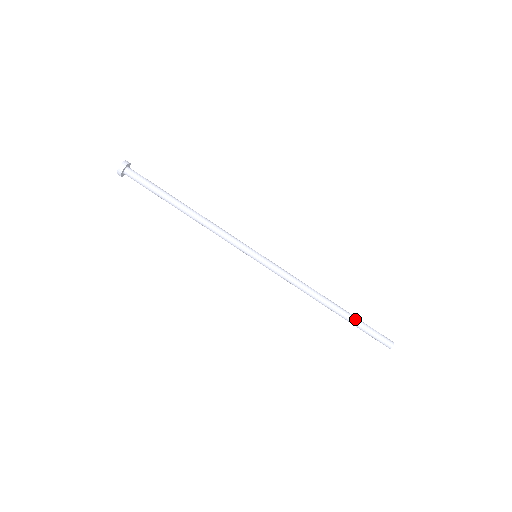
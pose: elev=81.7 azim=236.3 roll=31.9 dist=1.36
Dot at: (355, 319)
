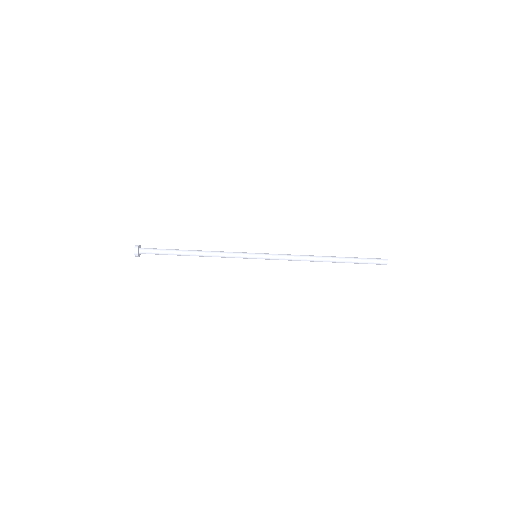
Dot at: (348, 257)
